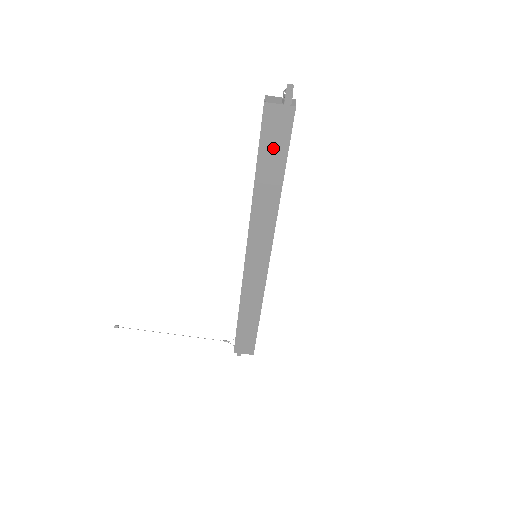
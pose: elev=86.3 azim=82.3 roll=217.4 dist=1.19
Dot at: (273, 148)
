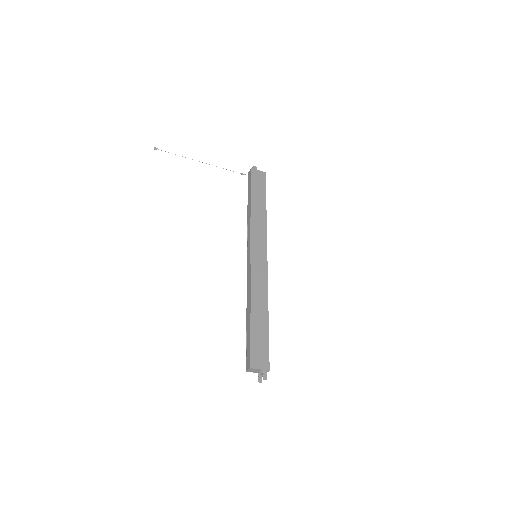
Dot at: occluded
